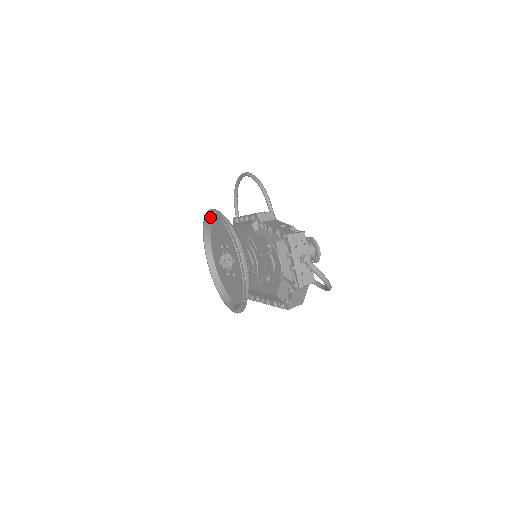
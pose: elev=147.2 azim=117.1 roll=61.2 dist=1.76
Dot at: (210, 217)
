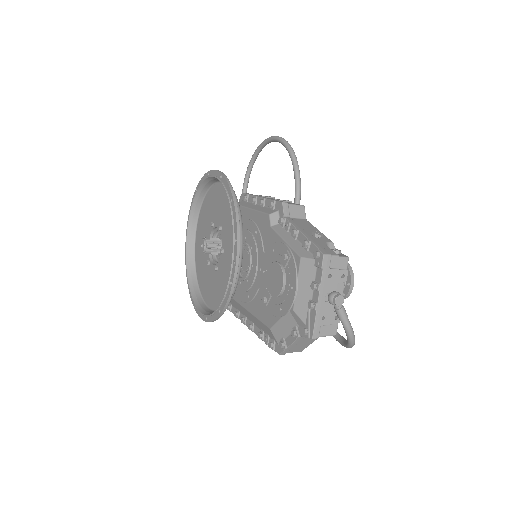
Dot at: (211, 179)
